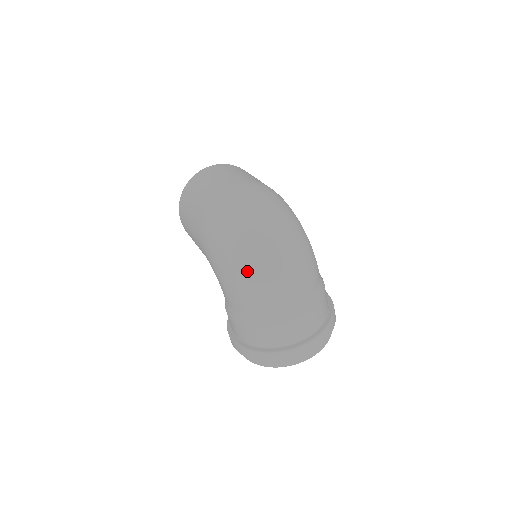
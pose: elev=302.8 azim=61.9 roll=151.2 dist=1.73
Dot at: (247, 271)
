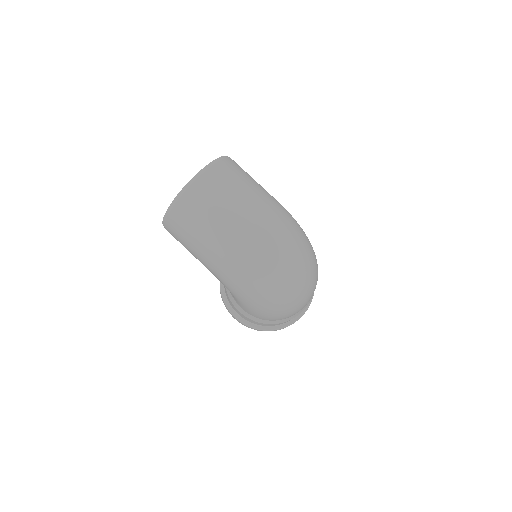
Dot at: (279, 308)
